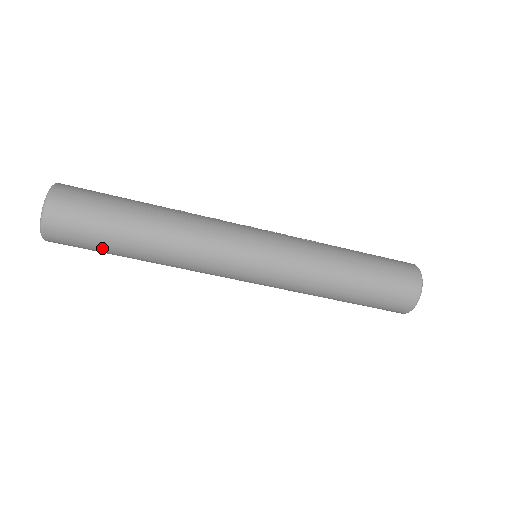
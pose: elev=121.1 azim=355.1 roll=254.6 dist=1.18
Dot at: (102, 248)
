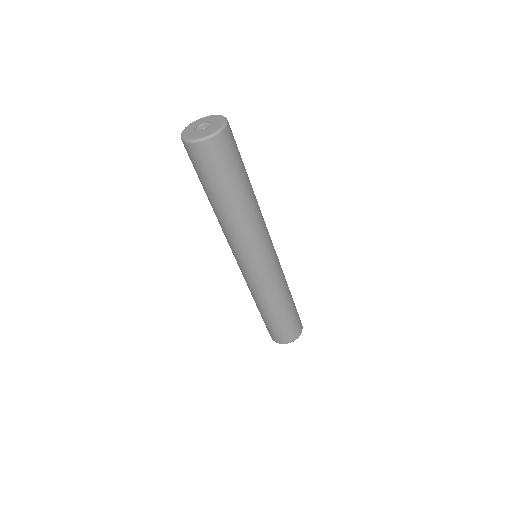
Dot at: (209, 182)
